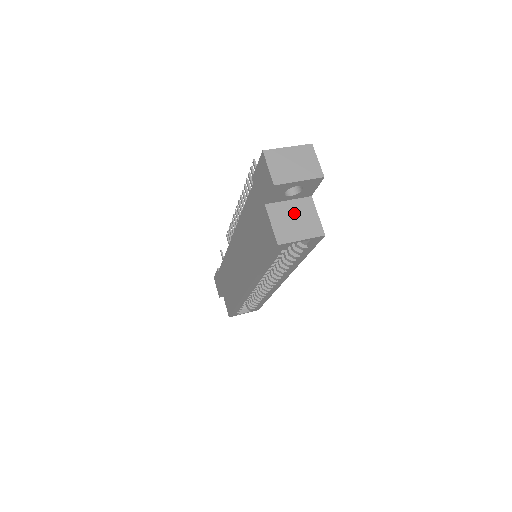
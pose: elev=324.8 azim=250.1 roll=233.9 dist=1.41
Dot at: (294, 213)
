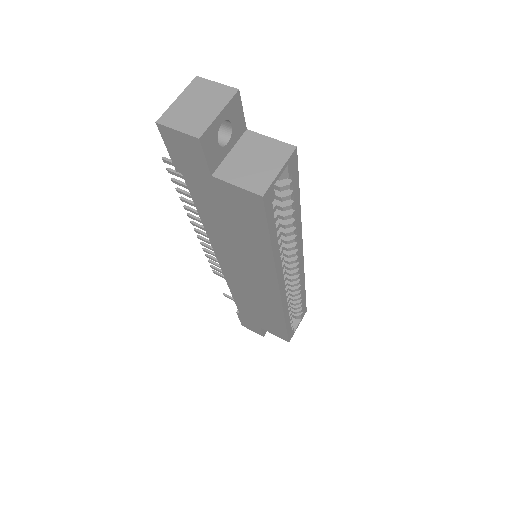
Dot at: (247, 157)
